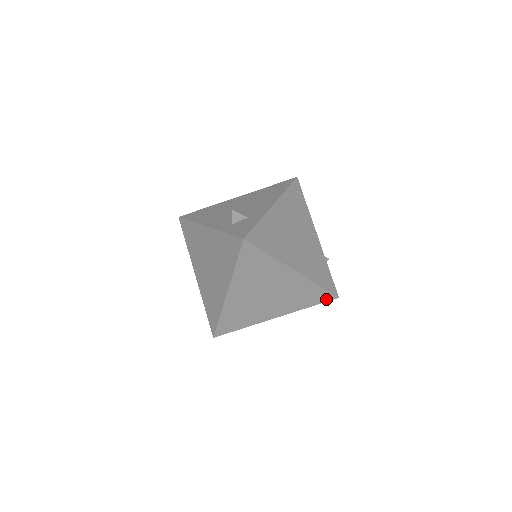
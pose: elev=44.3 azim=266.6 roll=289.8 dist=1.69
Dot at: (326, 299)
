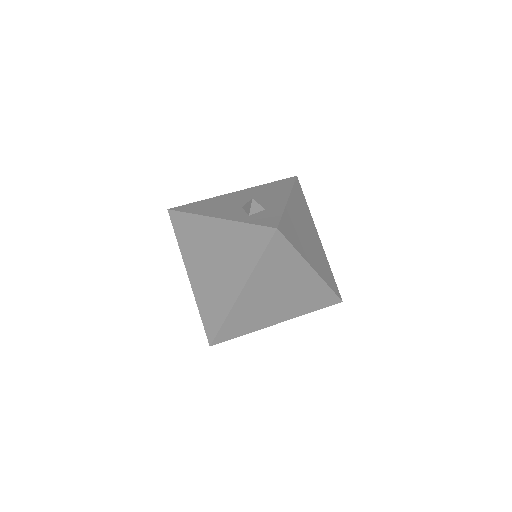
Dot at: (331, 303)
